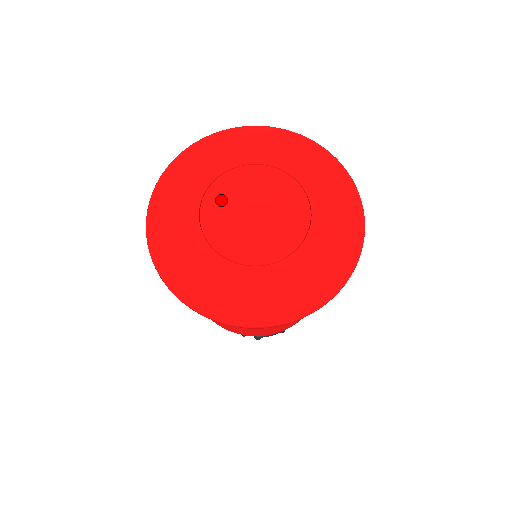
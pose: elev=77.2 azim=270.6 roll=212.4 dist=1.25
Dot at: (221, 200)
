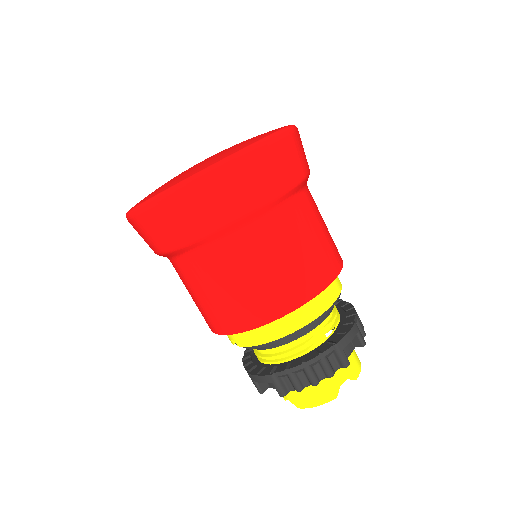
Dot at: occluded
